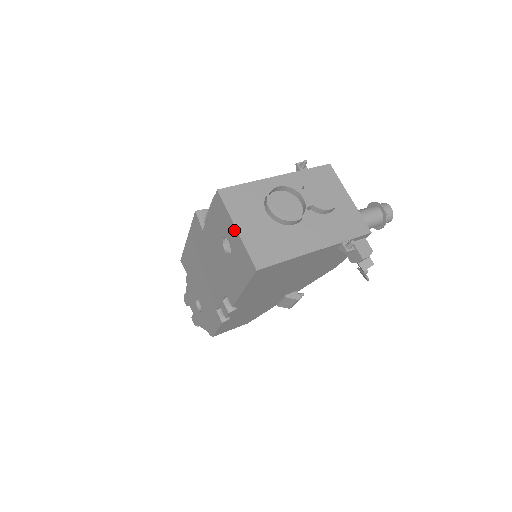
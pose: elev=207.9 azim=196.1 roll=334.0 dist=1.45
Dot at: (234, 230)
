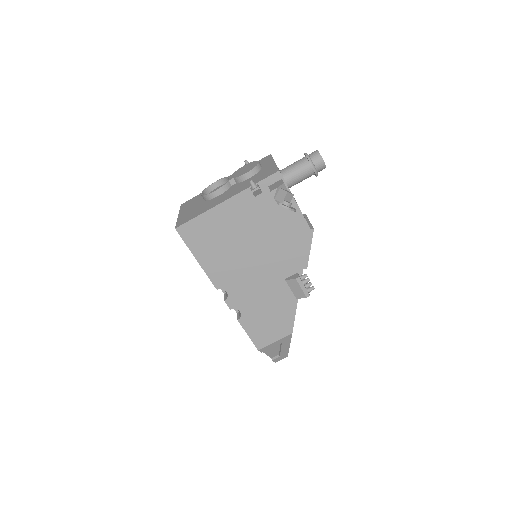
Dot at: occluded
